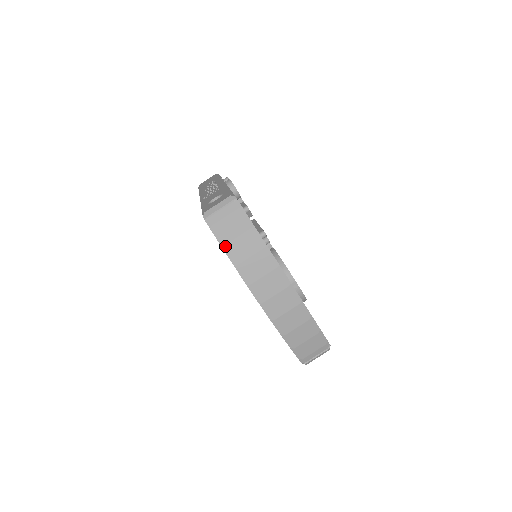
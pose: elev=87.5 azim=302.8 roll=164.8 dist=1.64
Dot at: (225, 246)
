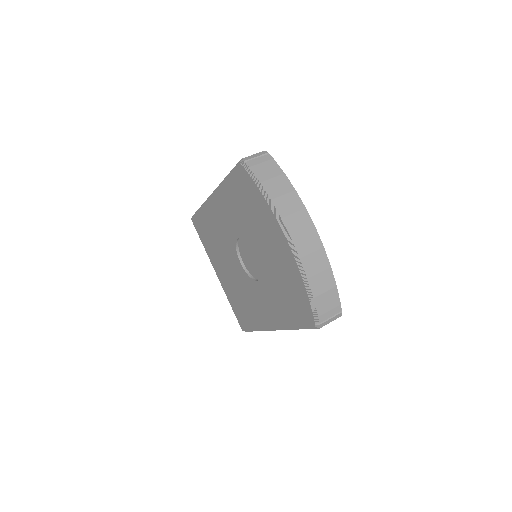
Dot at: (260, 183)
